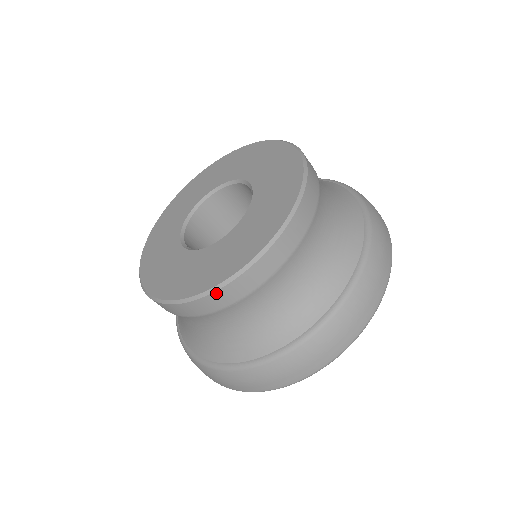
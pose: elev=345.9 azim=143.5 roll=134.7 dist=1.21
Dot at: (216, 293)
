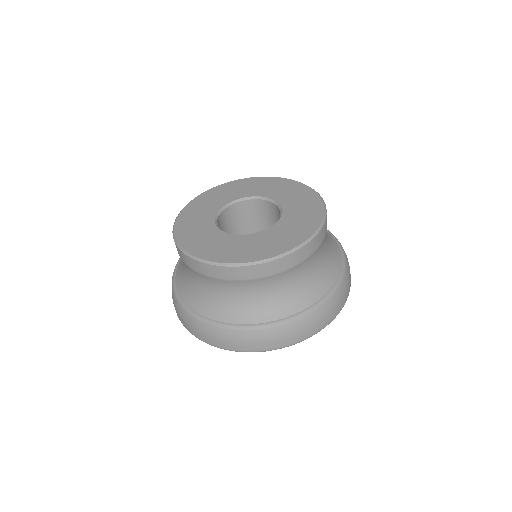
Dot at: (308, 244)
